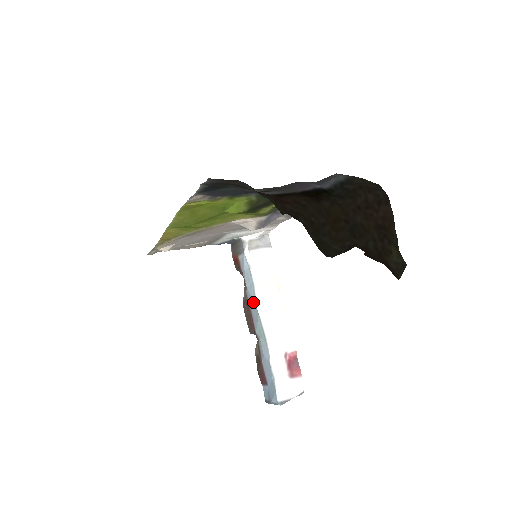
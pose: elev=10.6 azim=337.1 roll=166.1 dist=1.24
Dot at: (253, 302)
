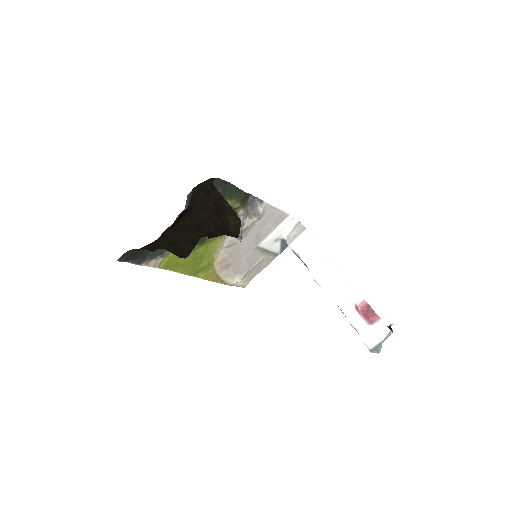
Dot at: (314, 280)
